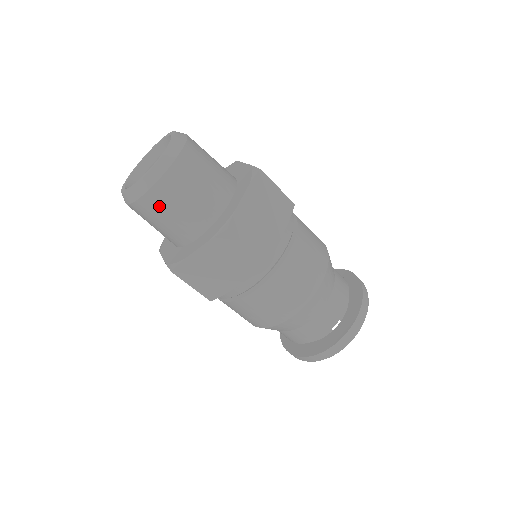
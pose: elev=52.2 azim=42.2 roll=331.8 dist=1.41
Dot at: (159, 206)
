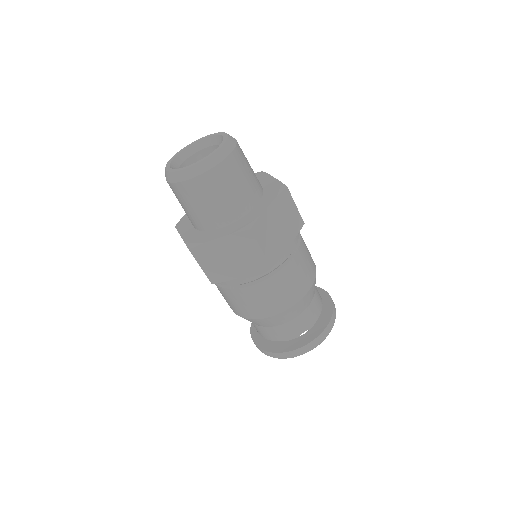
Dot at: (235, 171)
